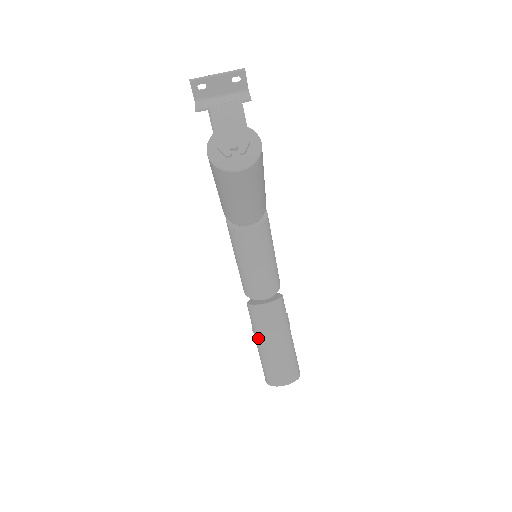
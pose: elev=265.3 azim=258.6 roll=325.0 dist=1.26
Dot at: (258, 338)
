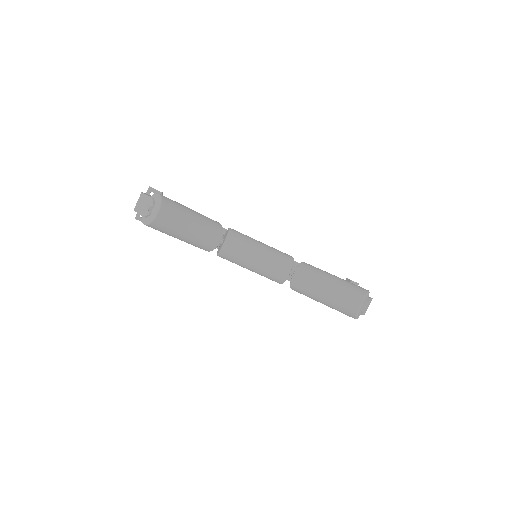
Dot at: (315, 298)
